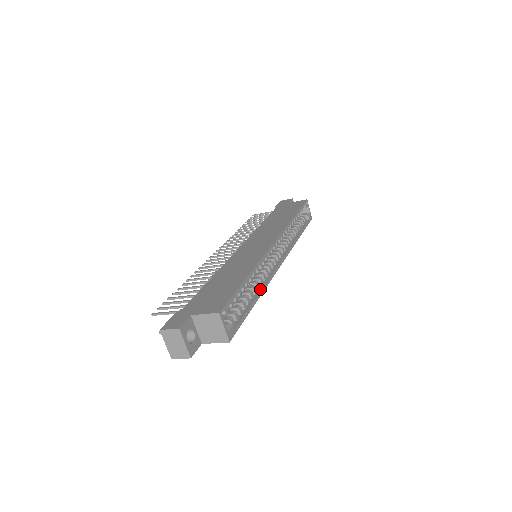
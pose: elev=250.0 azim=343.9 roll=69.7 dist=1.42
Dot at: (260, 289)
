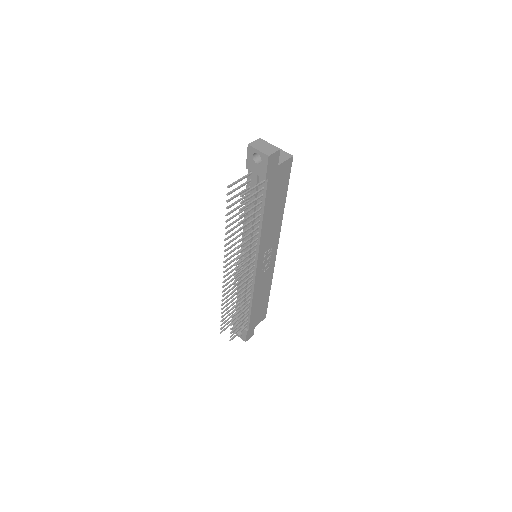
Dot at: occluded
